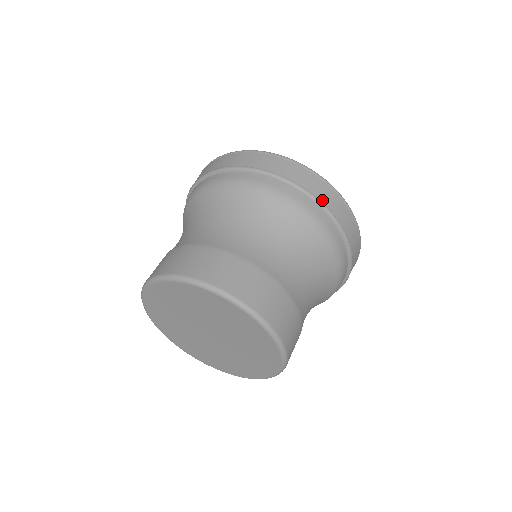
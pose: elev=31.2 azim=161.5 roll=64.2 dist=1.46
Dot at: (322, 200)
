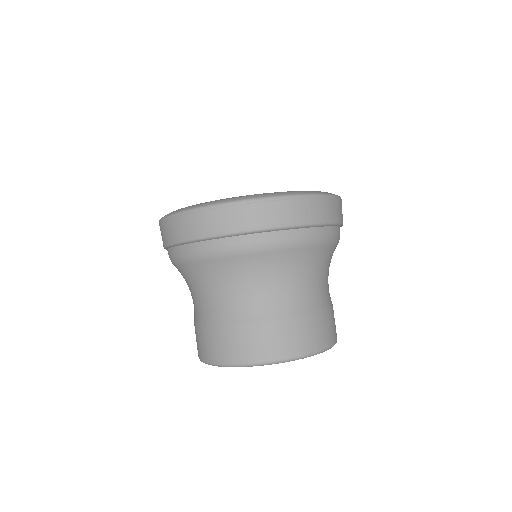
Dot at: (207, 232)
